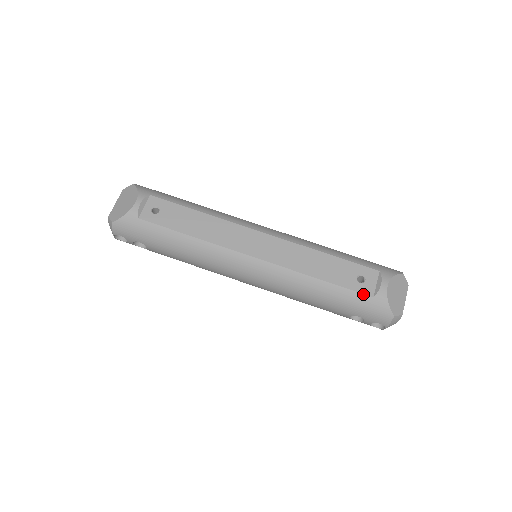
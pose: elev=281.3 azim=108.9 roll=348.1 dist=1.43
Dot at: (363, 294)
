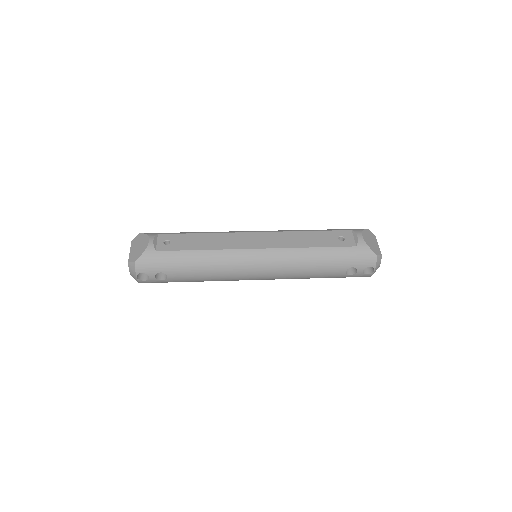
Dot at: (348, 247)
